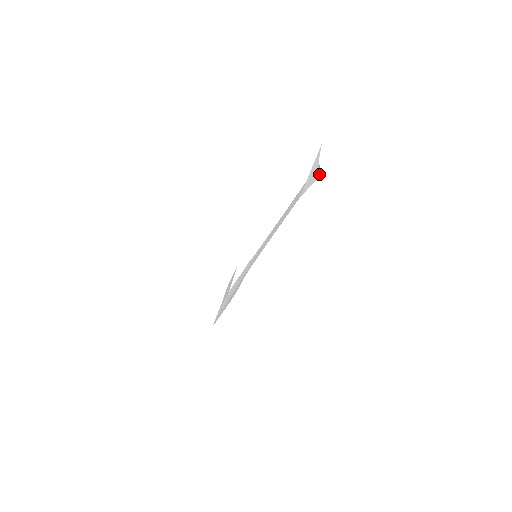
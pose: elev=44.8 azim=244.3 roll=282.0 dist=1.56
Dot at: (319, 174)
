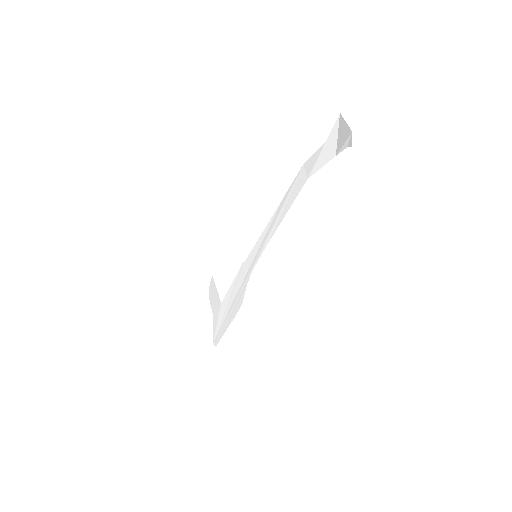
Dot at: (346, 147)
